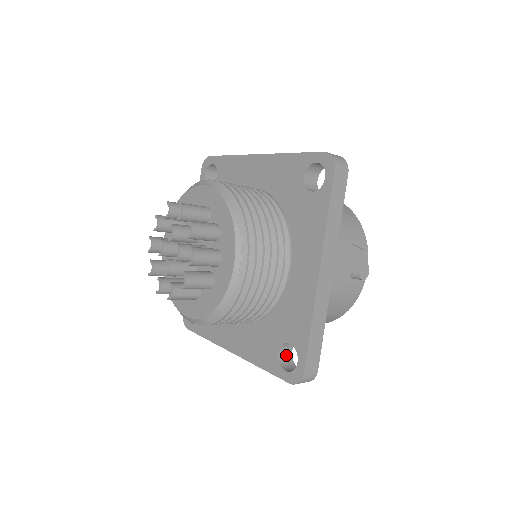
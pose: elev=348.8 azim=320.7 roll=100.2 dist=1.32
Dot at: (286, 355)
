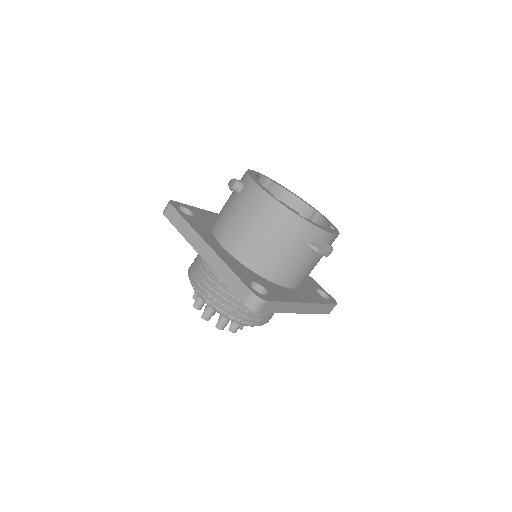
Dot at: occluded
